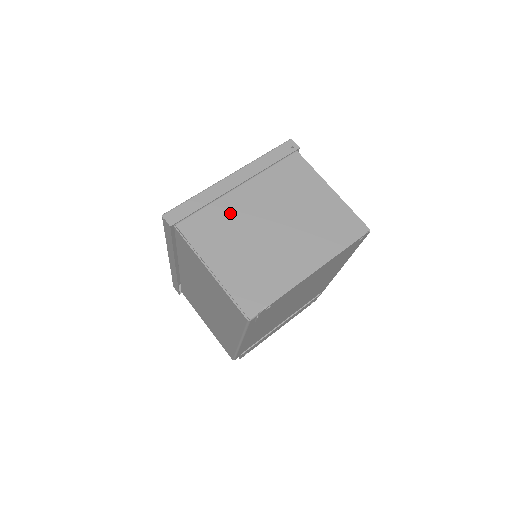
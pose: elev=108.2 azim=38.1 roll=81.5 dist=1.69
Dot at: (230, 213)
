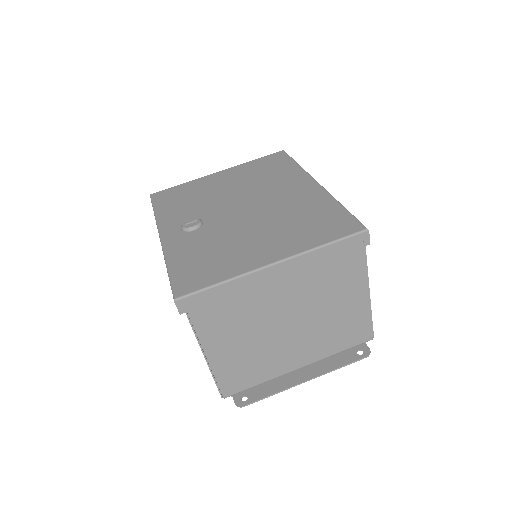
Dot at: (252, 305)
